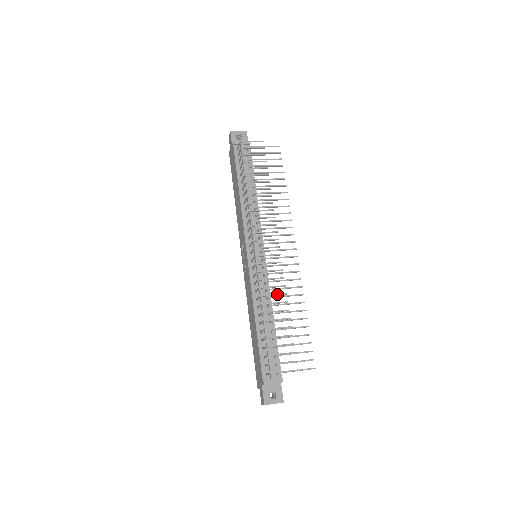
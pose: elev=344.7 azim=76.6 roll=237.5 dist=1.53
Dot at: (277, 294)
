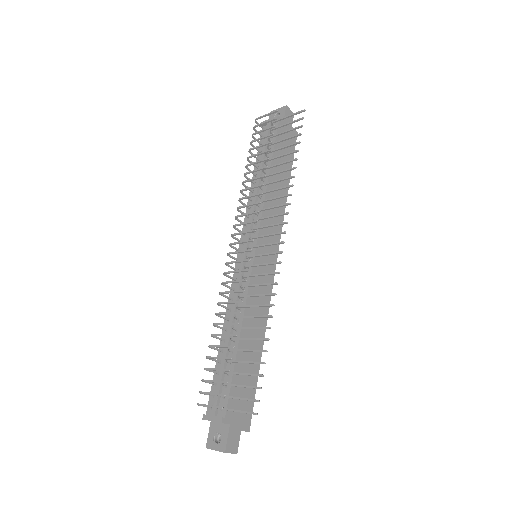
Dot at: (232, 301)
